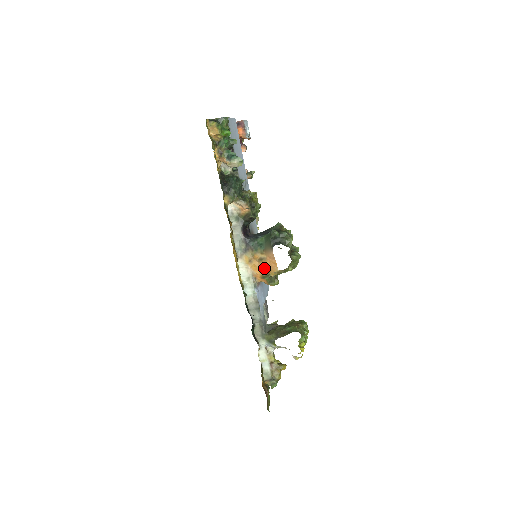
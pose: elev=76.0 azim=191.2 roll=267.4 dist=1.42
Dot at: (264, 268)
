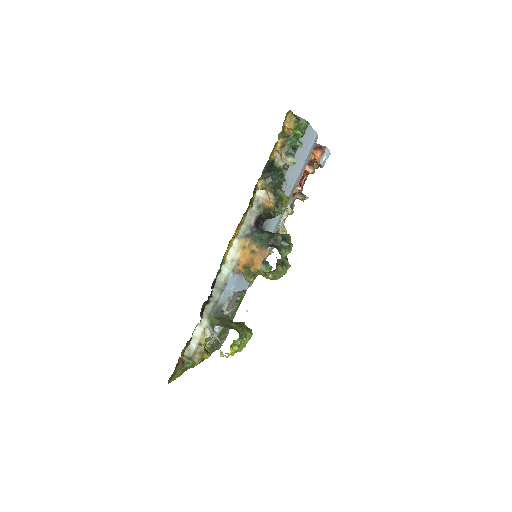
Dot at: (250, 260)
